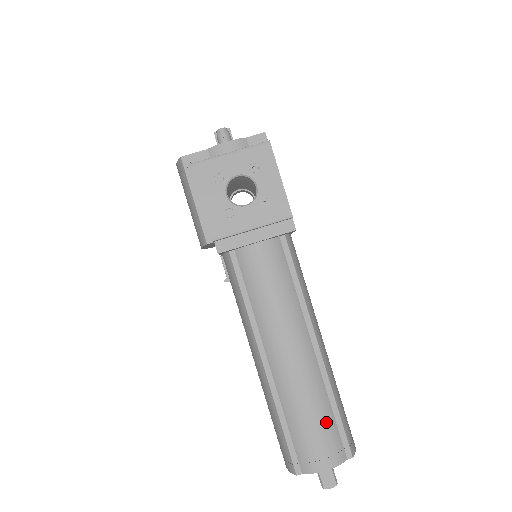
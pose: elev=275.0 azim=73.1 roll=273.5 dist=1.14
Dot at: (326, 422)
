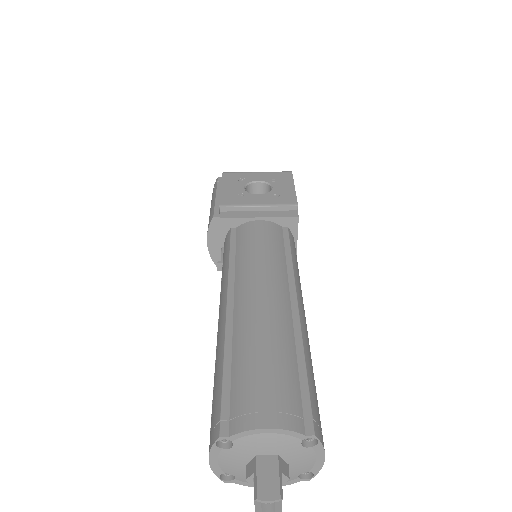
Dot at: (285, 372)
